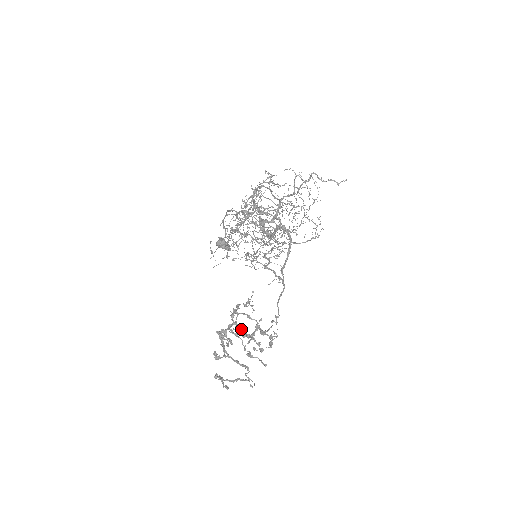
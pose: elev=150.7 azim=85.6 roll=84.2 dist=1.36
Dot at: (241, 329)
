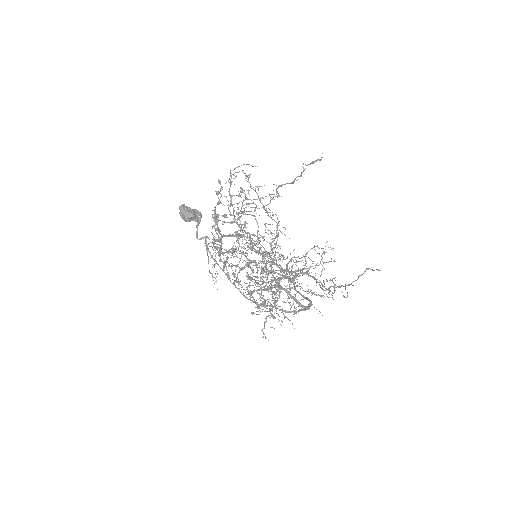
Dot at: occluded
